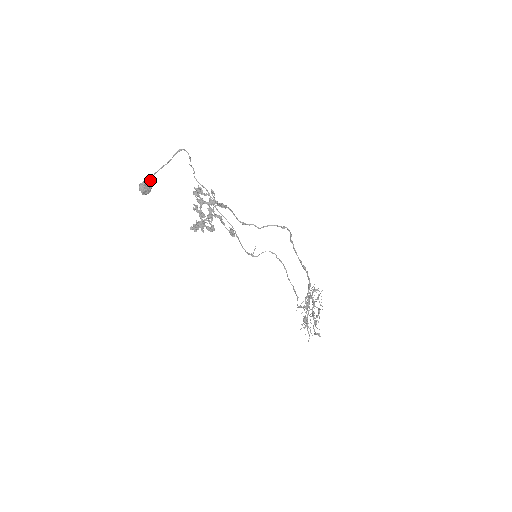
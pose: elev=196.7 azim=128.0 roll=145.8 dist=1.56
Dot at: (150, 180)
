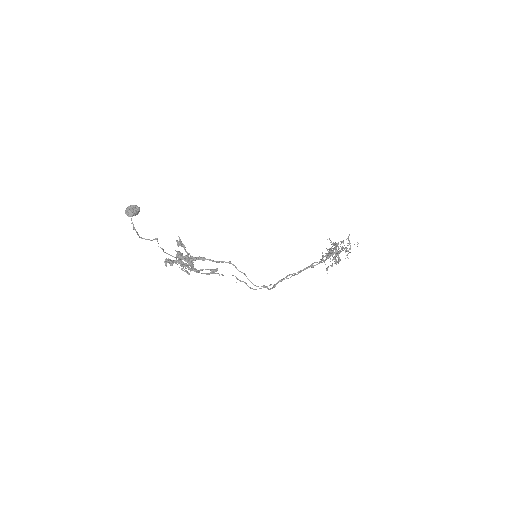
Dot at: (132, 216)
